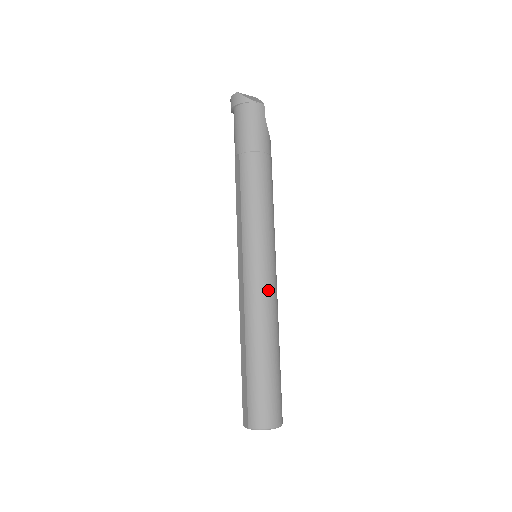
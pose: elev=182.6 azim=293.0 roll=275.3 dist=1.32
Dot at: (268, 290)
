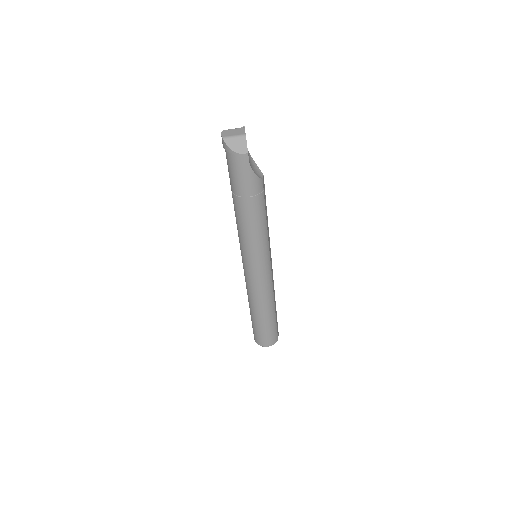
Dot at: (260, 286)
